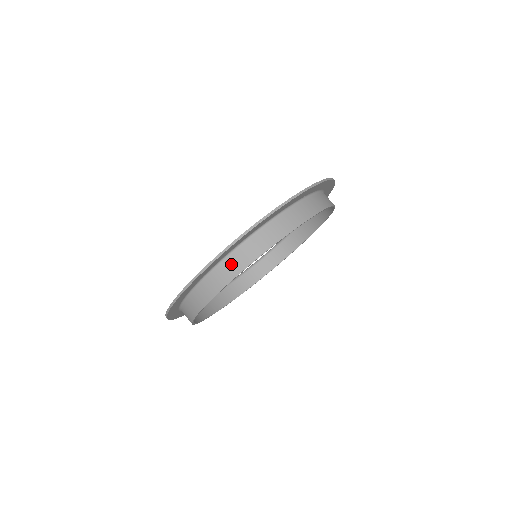
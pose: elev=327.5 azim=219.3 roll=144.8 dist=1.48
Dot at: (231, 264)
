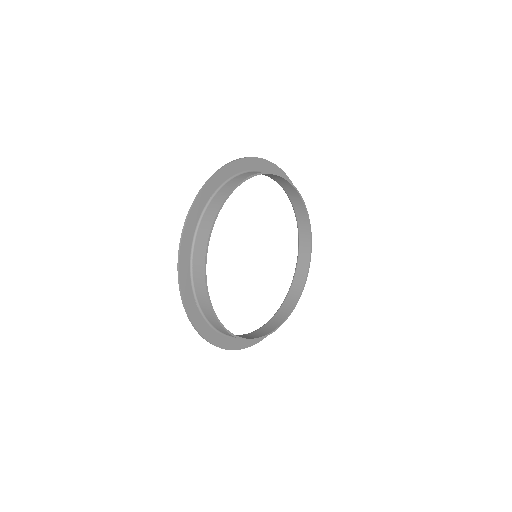
Dot at: (233, 181)
